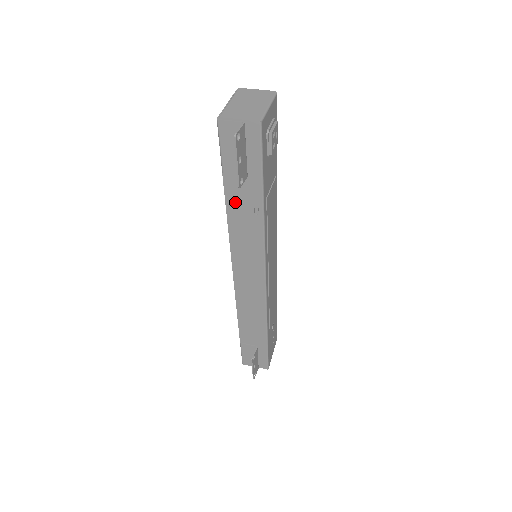
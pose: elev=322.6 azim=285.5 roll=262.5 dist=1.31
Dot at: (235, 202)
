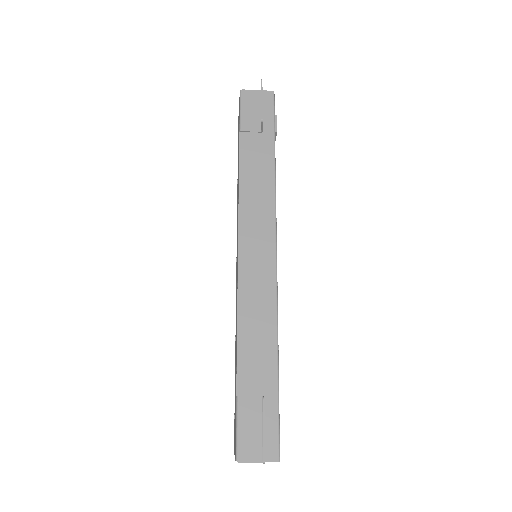
Dot at: (249, 159)
